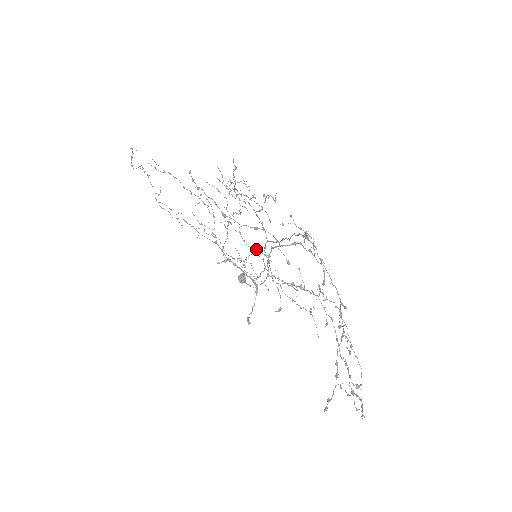
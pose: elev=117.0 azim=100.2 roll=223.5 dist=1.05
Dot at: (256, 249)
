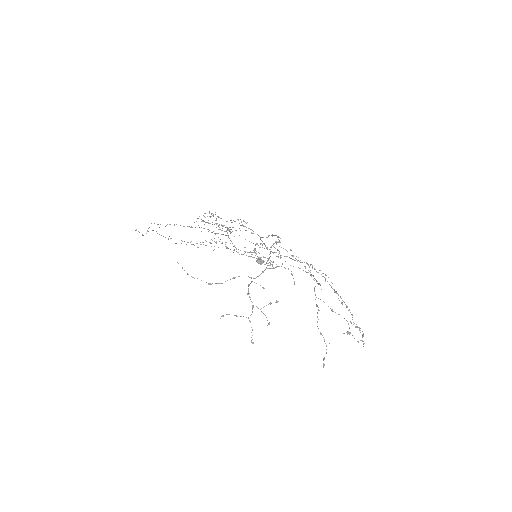
Dot at: occluded
